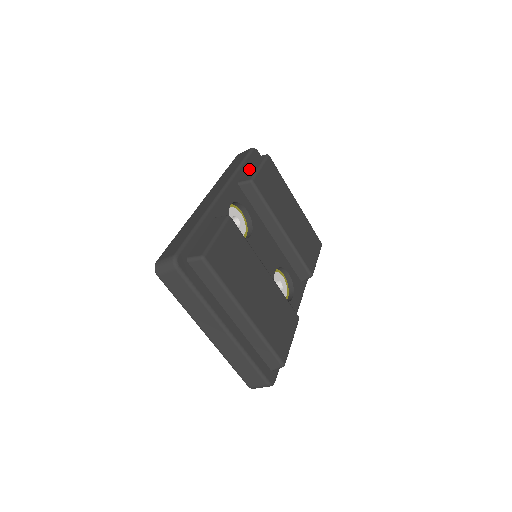
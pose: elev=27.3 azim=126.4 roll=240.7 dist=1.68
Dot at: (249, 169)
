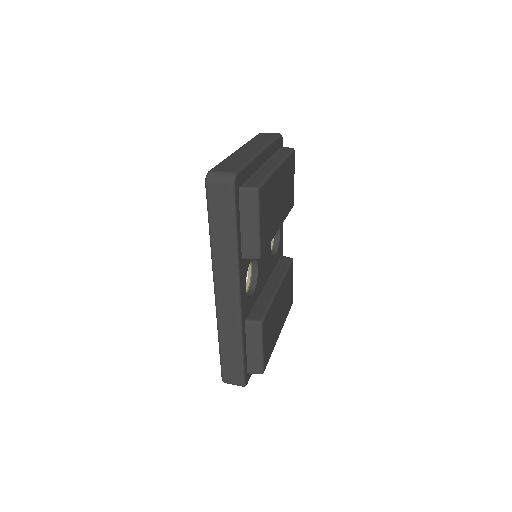
Dot at: (244, 229)
